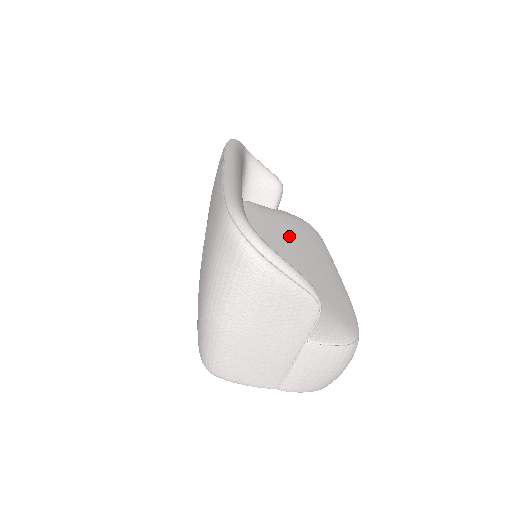
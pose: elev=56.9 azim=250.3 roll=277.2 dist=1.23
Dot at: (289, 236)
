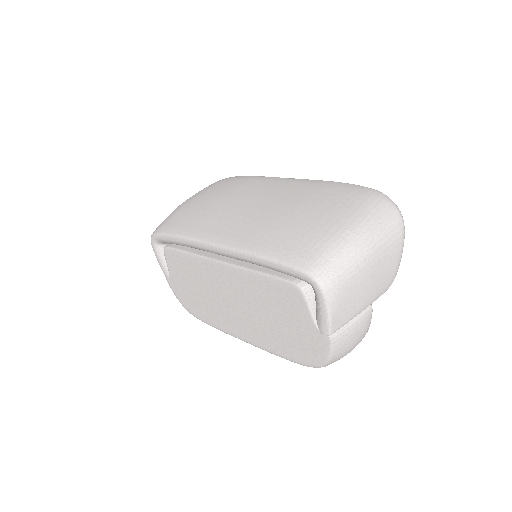
Dot at: occluded
